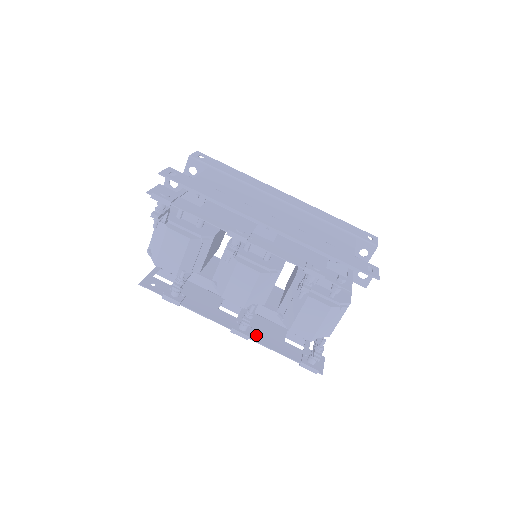
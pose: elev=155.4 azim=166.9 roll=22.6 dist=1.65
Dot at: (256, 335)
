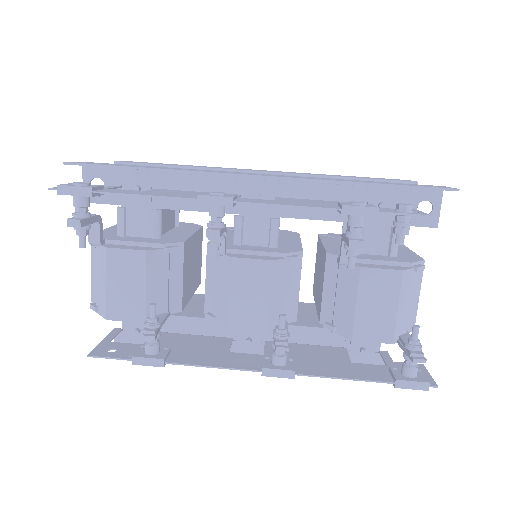
Dot at: (304, 367)
